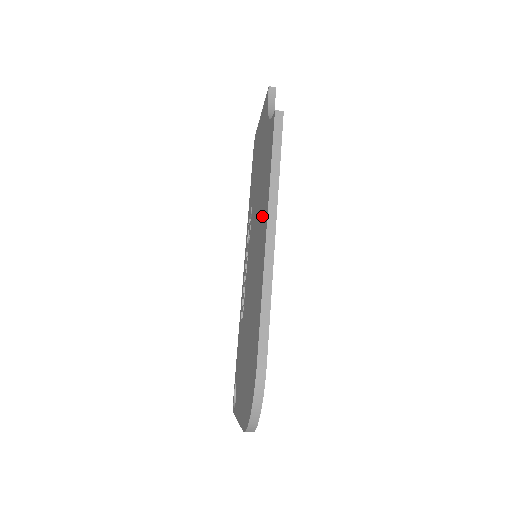
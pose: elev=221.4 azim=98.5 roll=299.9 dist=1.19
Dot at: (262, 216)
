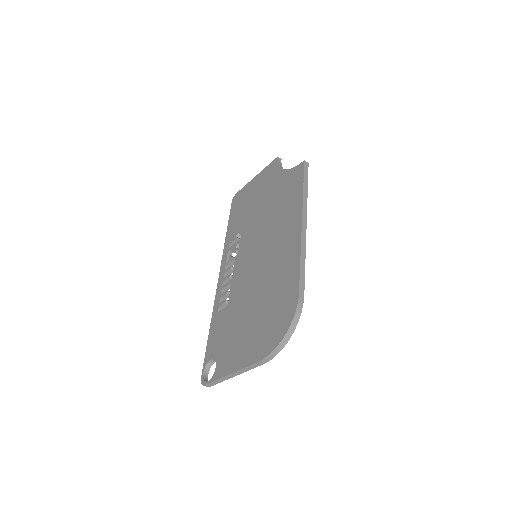
Dot at: (285, 219)
